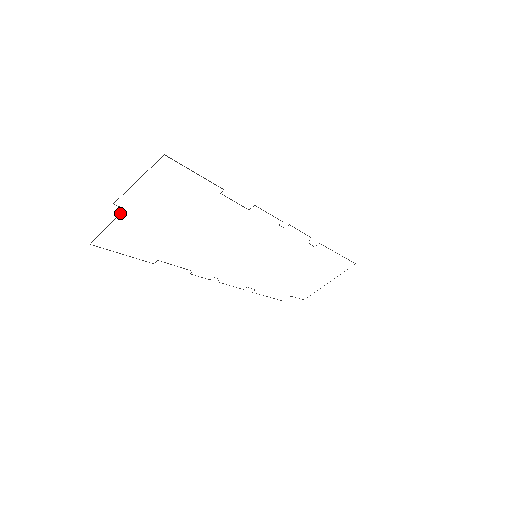
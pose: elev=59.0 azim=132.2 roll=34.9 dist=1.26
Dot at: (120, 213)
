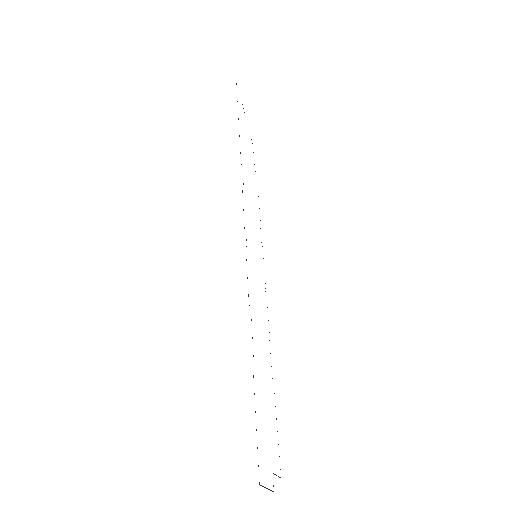
Dot at: occluded
